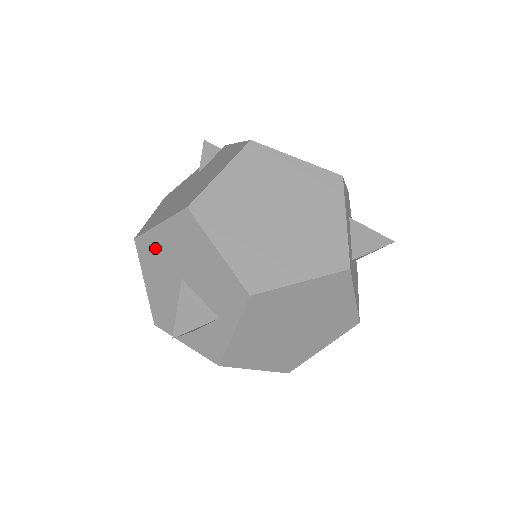
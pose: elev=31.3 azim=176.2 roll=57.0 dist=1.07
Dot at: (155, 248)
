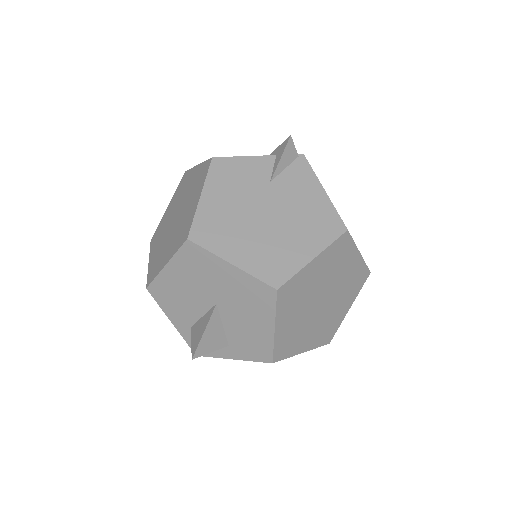
Dot at: (208, 267)
